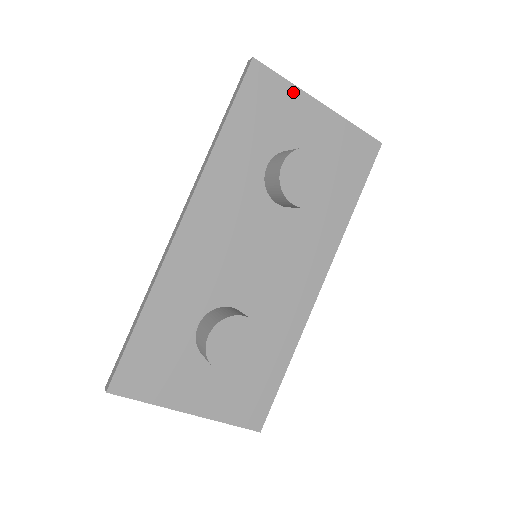
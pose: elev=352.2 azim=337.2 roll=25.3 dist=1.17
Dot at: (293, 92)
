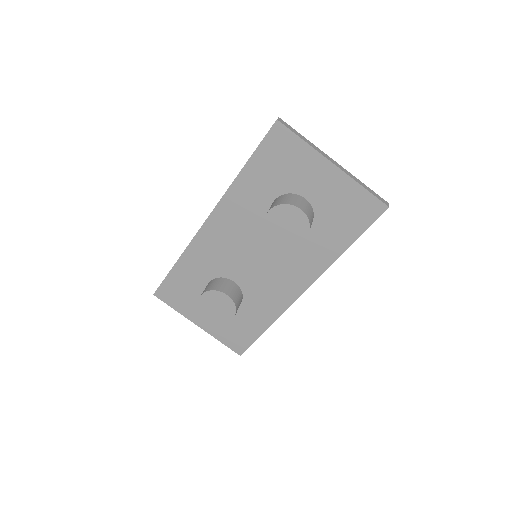
Dot at: (308, 151)
